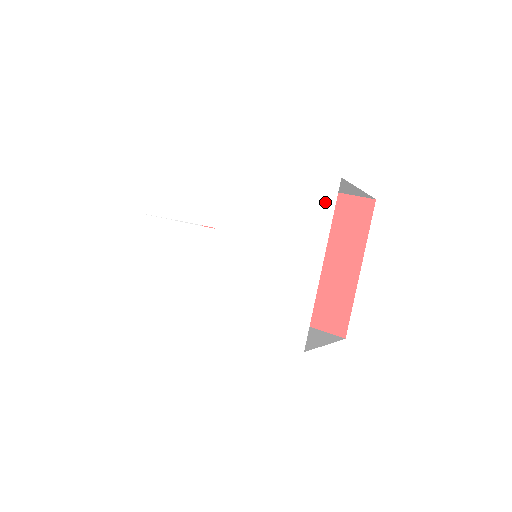
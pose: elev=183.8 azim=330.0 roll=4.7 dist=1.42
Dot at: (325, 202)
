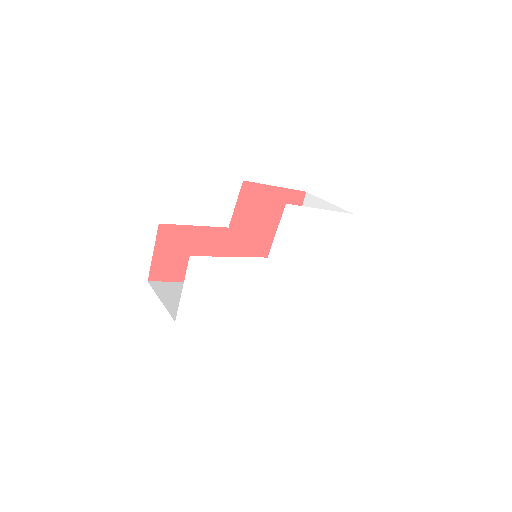
Dot at: (344, 230)
